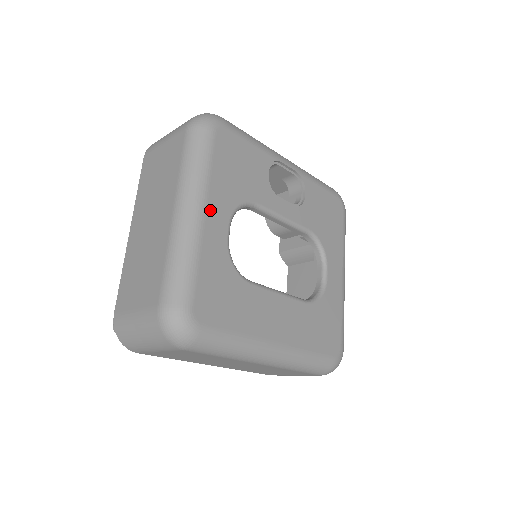
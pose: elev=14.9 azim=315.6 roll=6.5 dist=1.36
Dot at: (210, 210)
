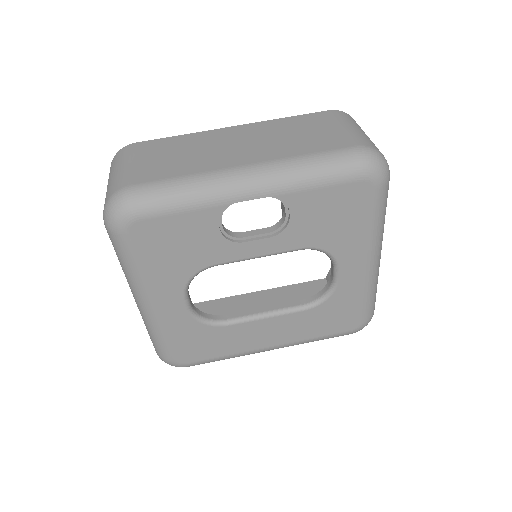
Dot at: (158, 300)
